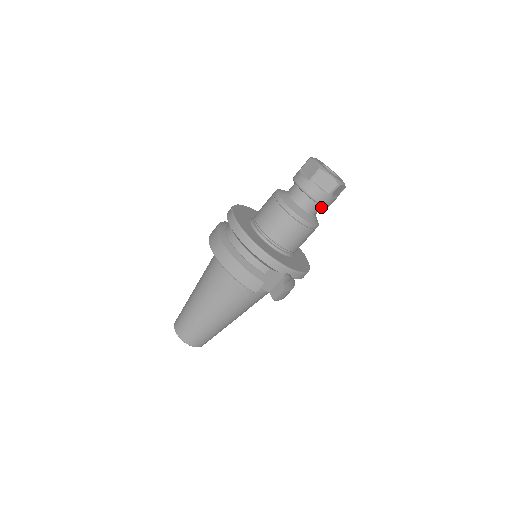
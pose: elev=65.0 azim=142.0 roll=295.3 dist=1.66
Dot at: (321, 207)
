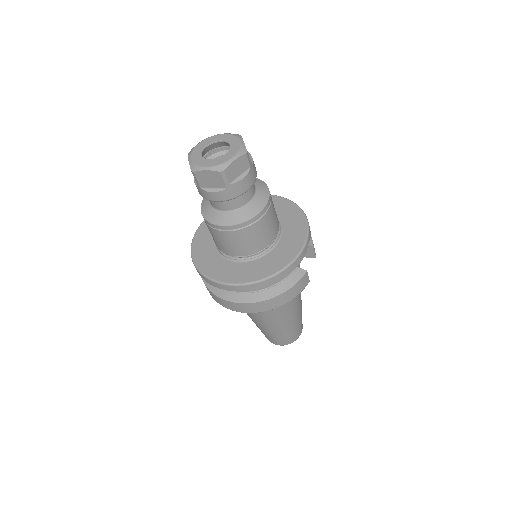
Dot at: occluded
